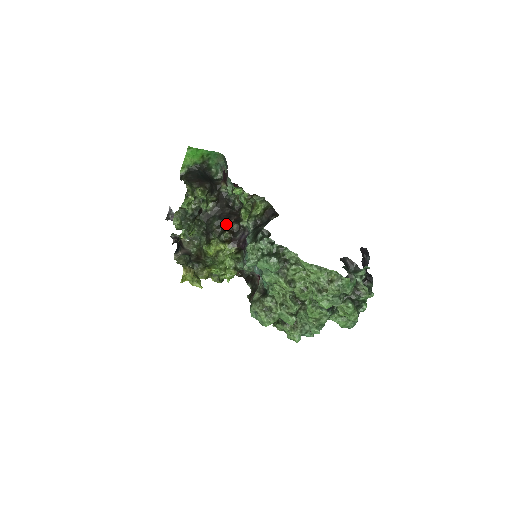
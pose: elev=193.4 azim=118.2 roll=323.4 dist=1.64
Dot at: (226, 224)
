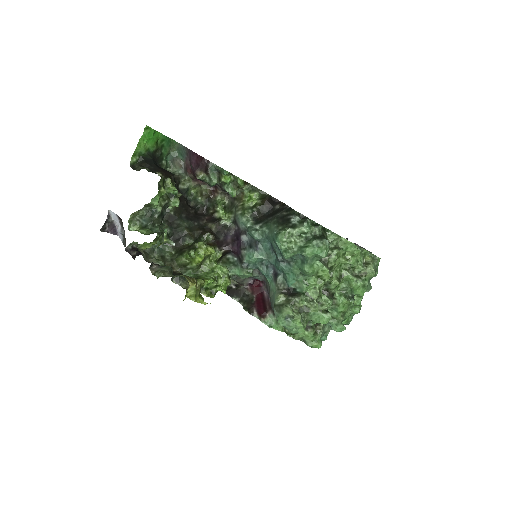
Dot at: (199, 225)
